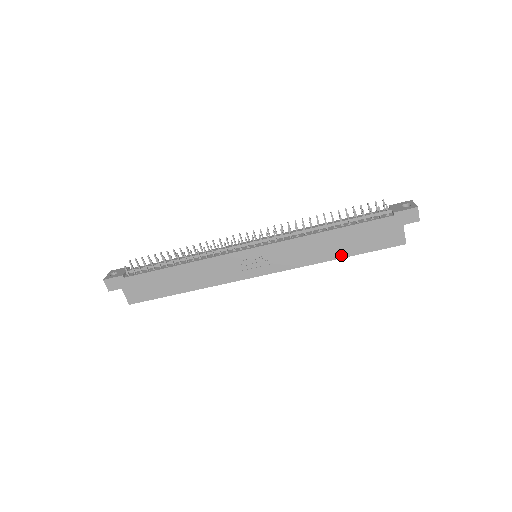
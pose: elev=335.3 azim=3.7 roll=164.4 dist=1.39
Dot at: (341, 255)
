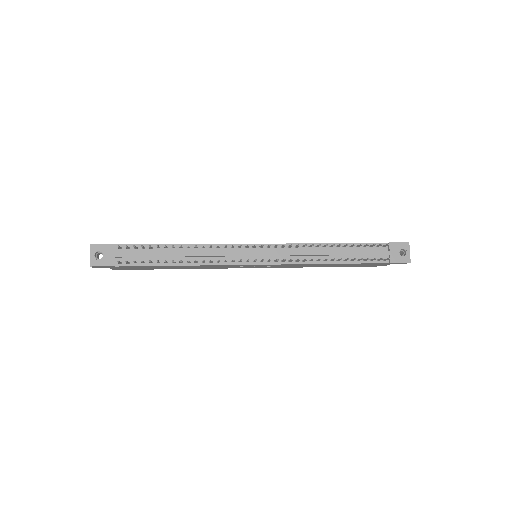
Dot at: occluded
